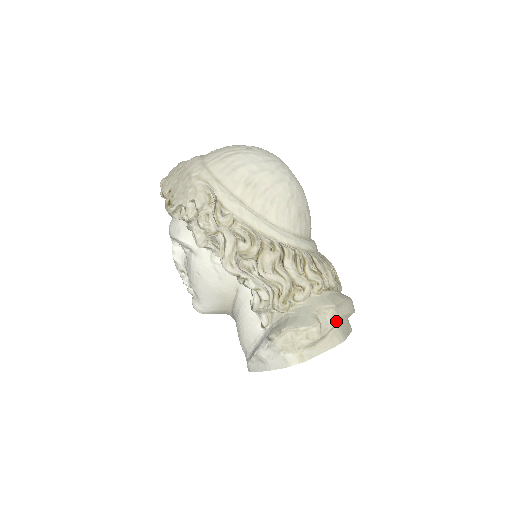
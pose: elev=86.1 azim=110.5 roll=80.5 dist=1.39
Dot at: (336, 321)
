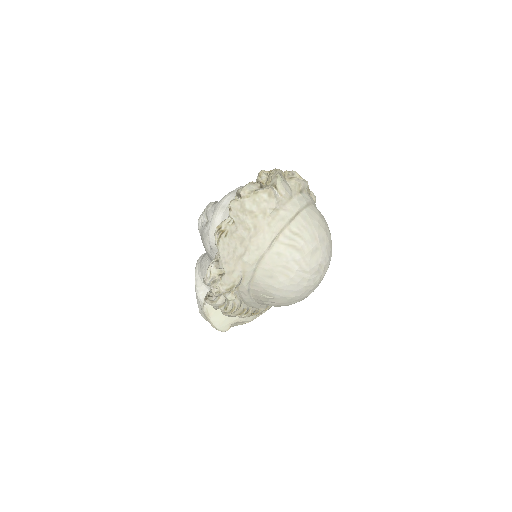
Dot at: occluded
